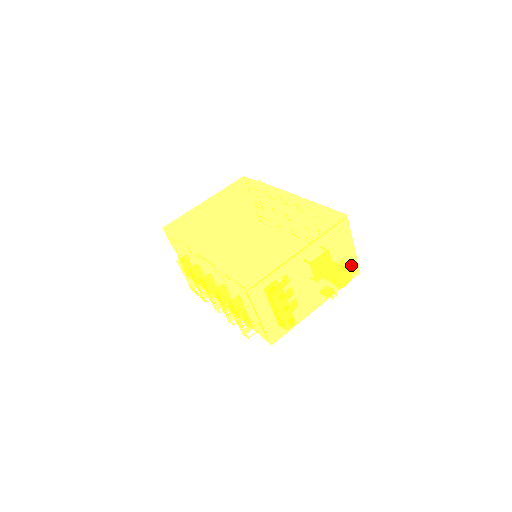
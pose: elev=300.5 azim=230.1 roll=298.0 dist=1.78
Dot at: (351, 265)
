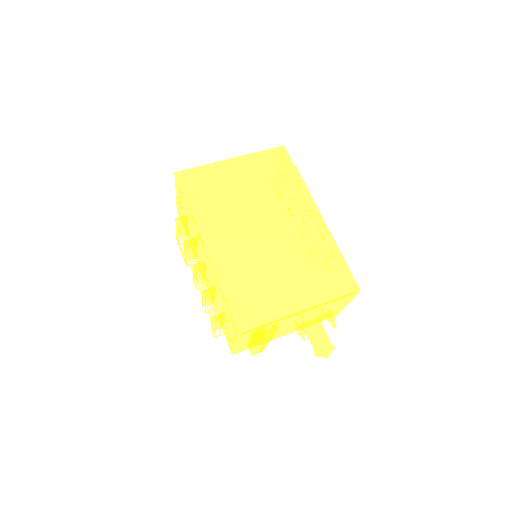
Dot at: (335, 311)
